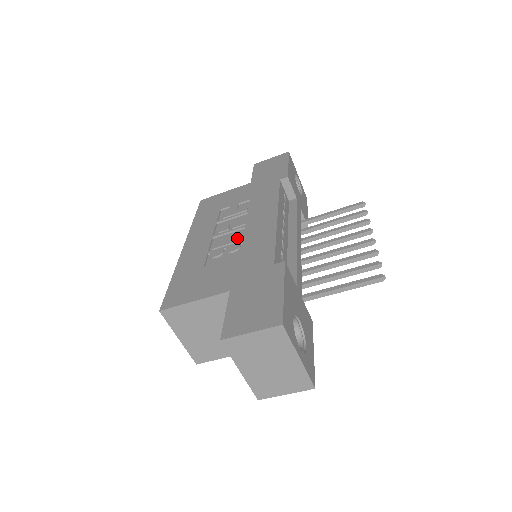
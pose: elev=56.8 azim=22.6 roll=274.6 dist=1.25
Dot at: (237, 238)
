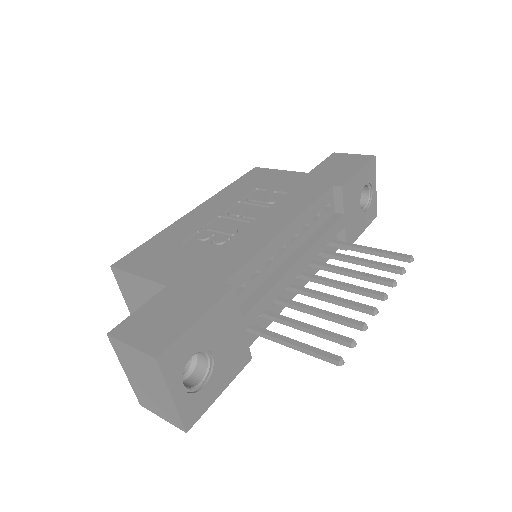
Dot at: (232, 230)
